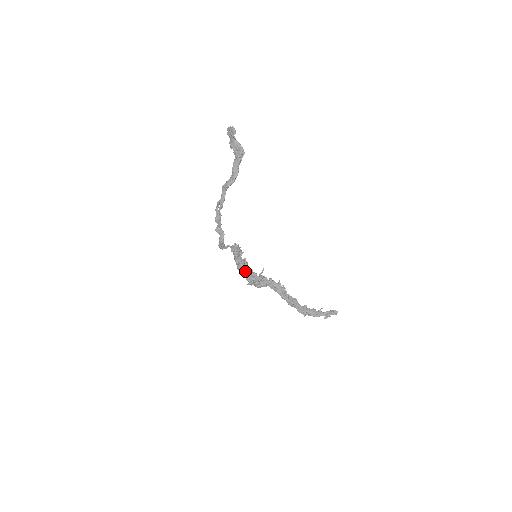
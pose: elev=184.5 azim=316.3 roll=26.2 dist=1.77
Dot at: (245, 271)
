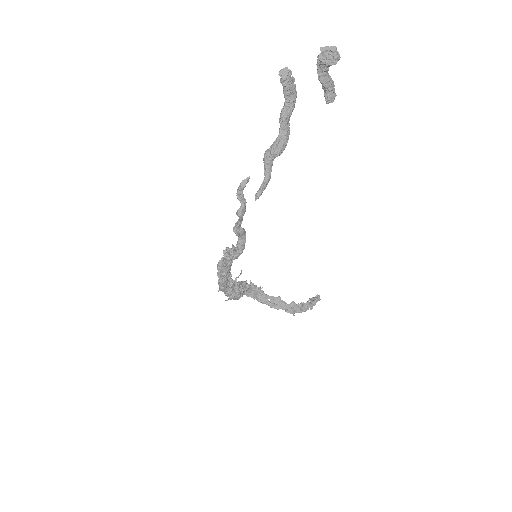
Dot at: (226, 282)
